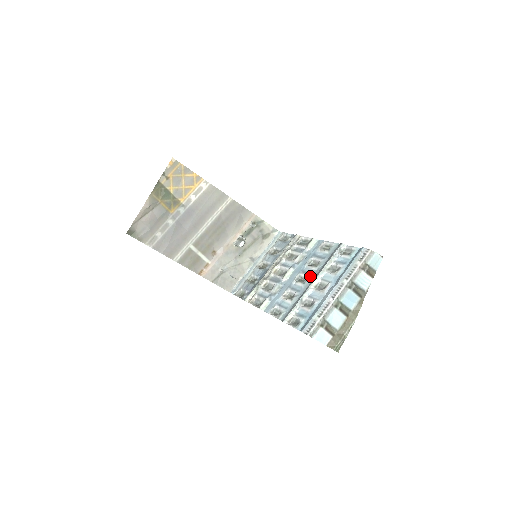
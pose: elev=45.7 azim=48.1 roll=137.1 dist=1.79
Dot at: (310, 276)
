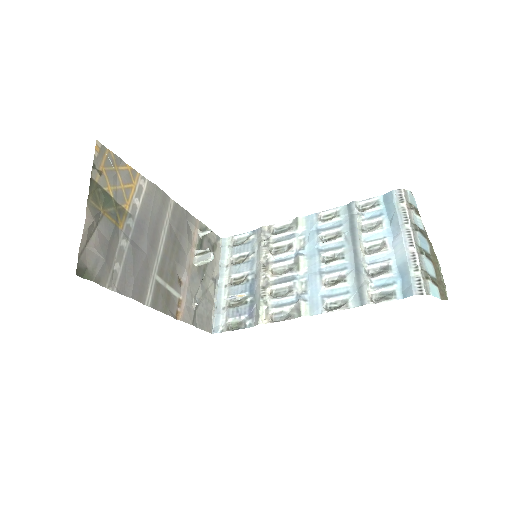
Dot at: (343, 248)
